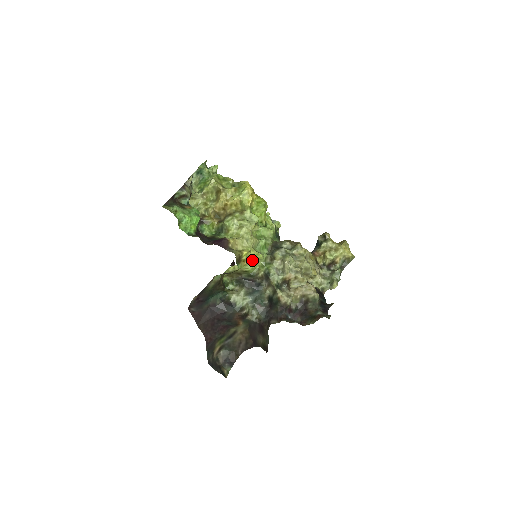
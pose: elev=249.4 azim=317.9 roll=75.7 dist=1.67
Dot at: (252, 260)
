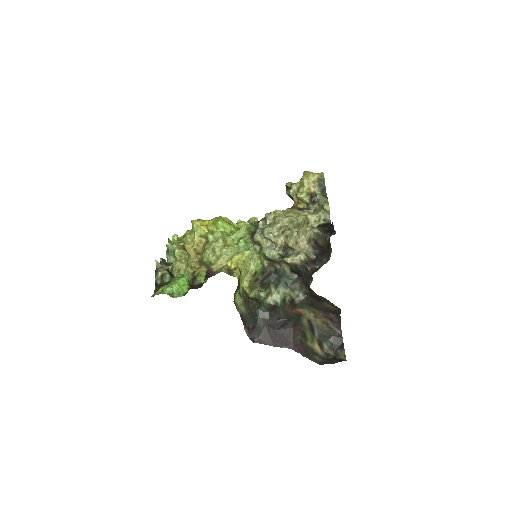
Dot at: (246, 262)
